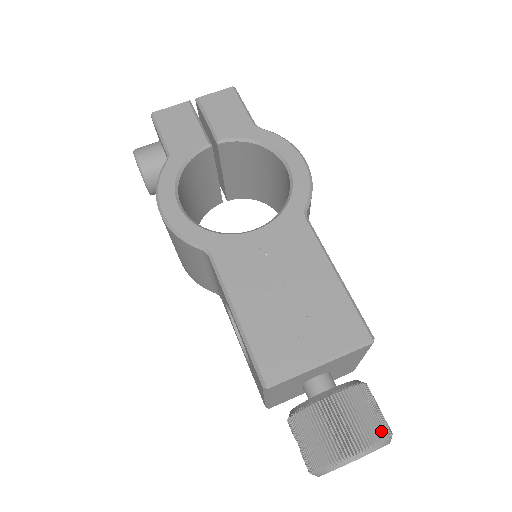
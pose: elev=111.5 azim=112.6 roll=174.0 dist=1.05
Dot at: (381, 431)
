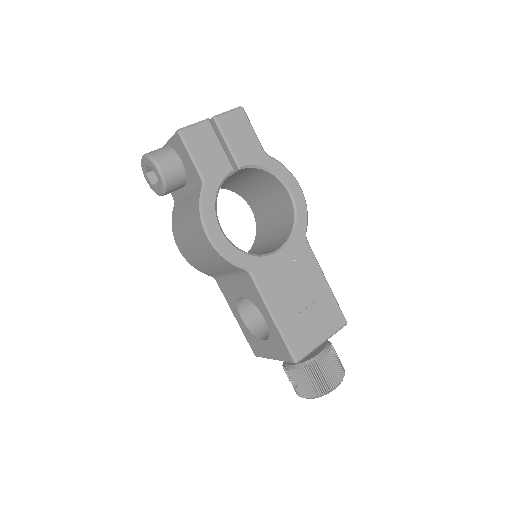
Dot at: (343, 370)
